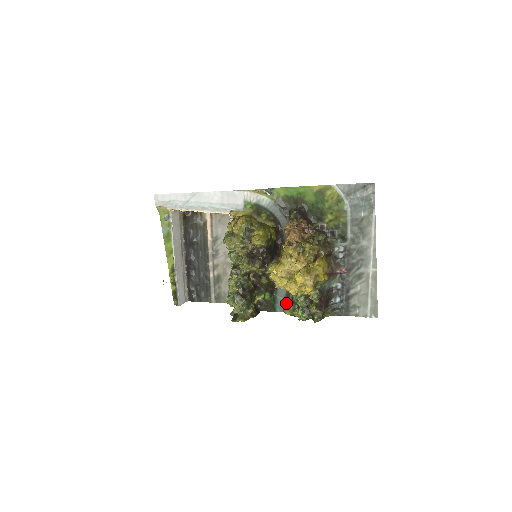
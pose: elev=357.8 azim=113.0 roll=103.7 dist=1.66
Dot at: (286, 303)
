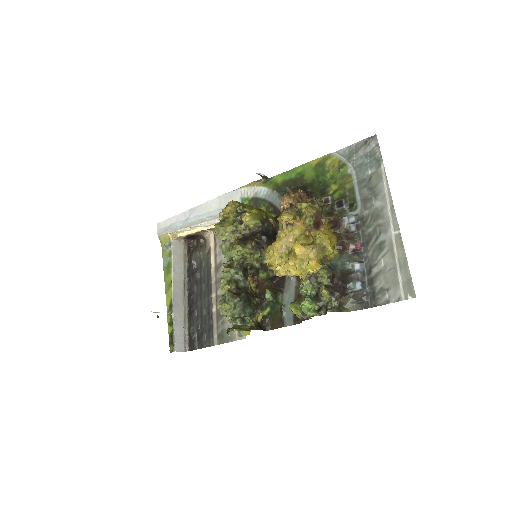
Dot at: (292, 302)
